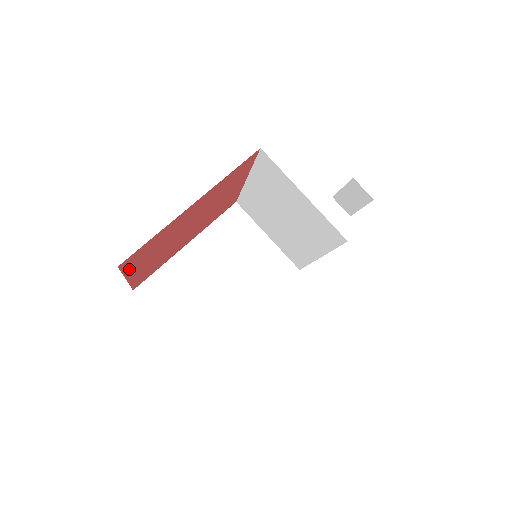
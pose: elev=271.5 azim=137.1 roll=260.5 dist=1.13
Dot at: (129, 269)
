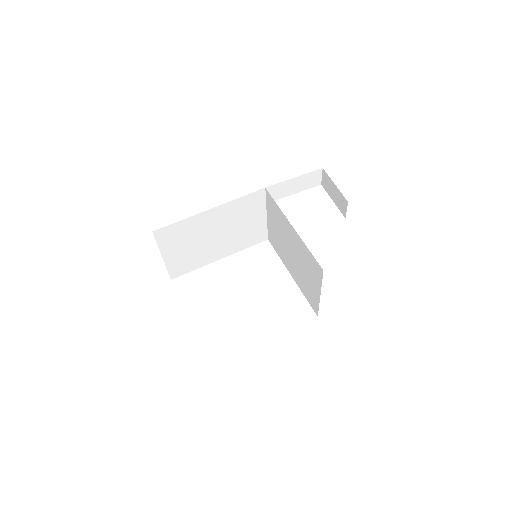
Dot at: occluded
